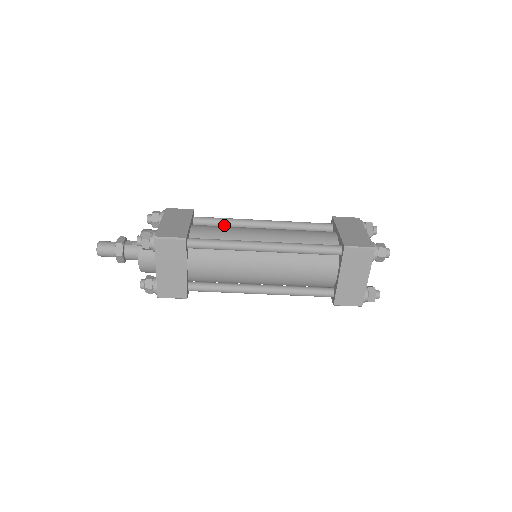
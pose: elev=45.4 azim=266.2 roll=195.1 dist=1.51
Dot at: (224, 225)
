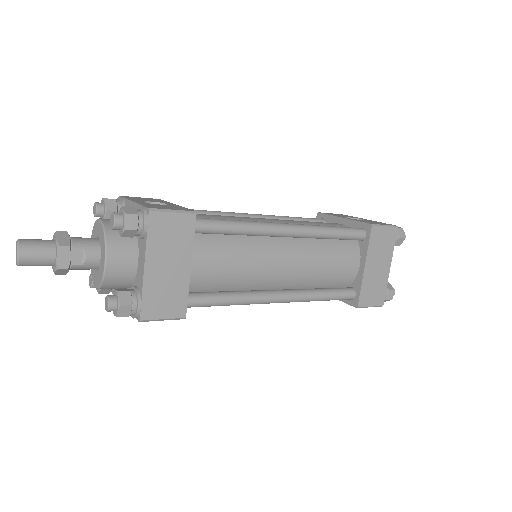
Dot at: (234, 234)
